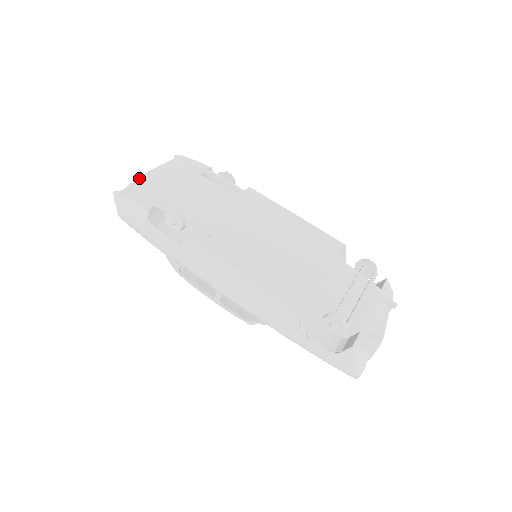
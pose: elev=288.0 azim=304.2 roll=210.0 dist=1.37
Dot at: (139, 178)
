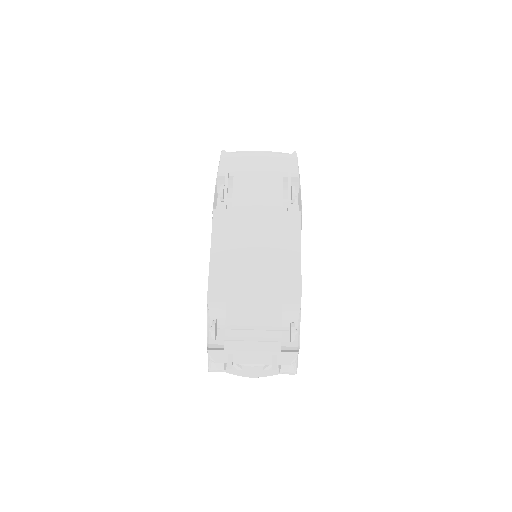
Dot at: (248, 151)
